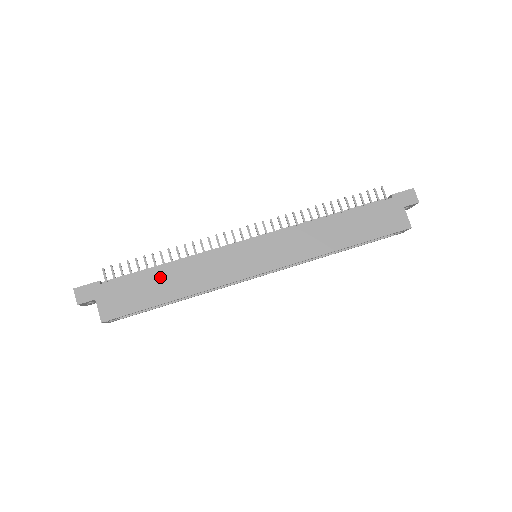
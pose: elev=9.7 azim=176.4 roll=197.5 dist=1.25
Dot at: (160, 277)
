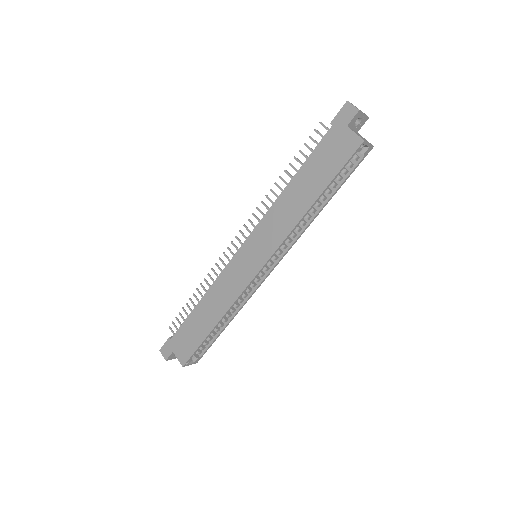
Dot at: (199, 314)
